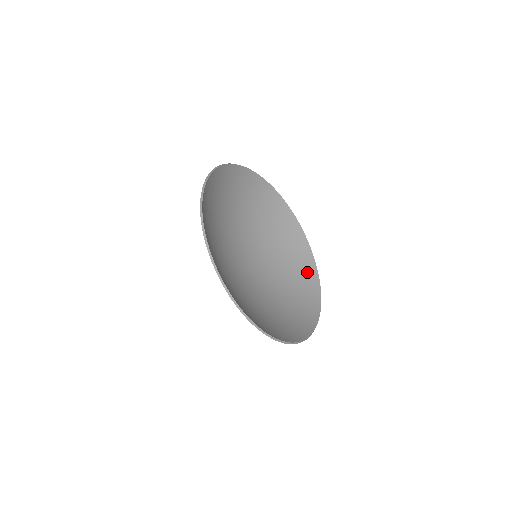
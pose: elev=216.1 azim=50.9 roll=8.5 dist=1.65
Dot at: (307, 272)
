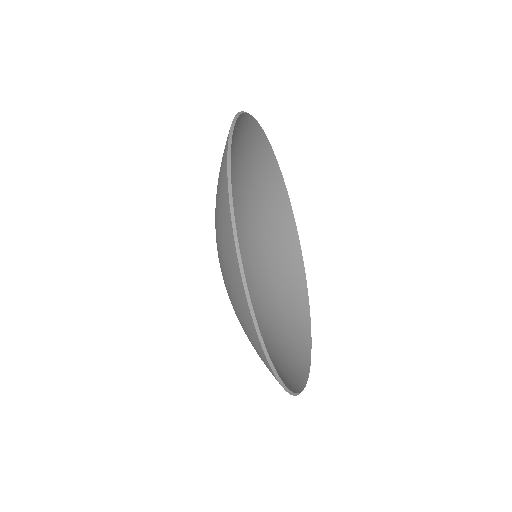
Dot at: (284, 224)
